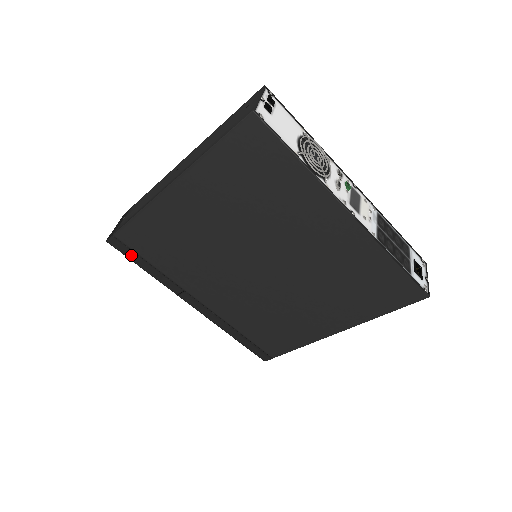
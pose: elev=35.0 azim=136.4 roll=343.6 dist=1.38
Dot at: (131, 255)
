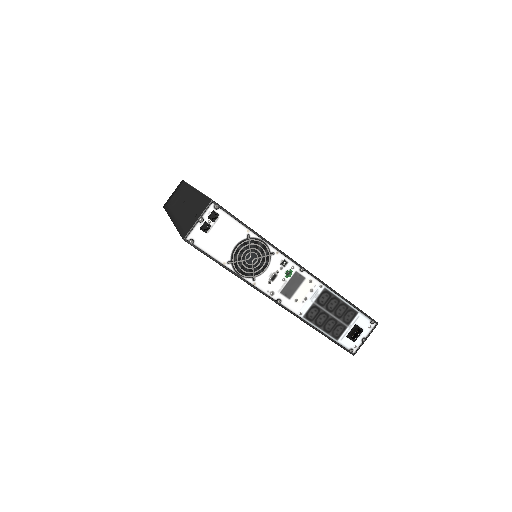
Dot at: occluded
